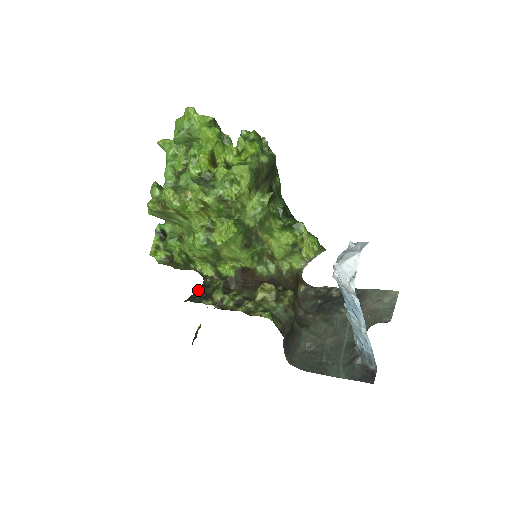
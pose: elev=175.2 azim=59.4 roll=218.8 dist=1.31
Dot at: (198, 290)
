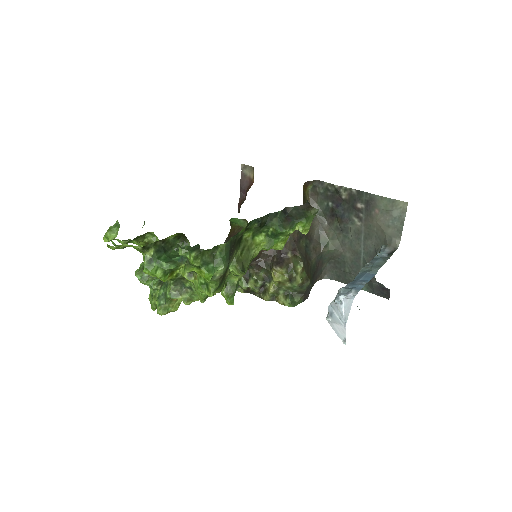
Dot at: occluded
